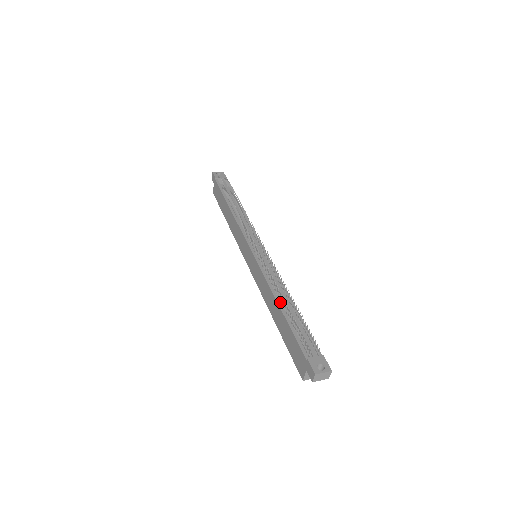
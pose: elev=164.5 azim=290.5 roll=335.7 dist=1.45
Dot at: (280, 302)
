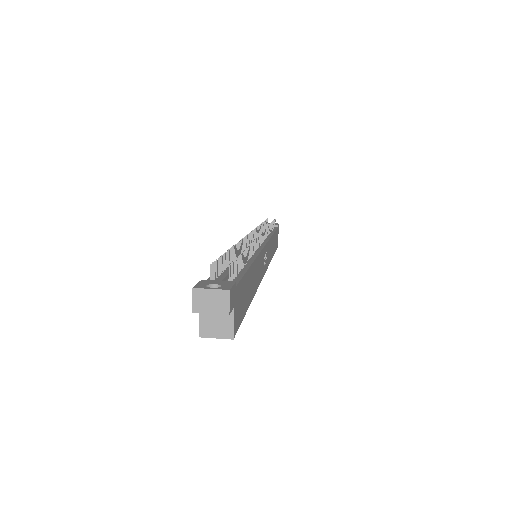
Dot at: occluded
